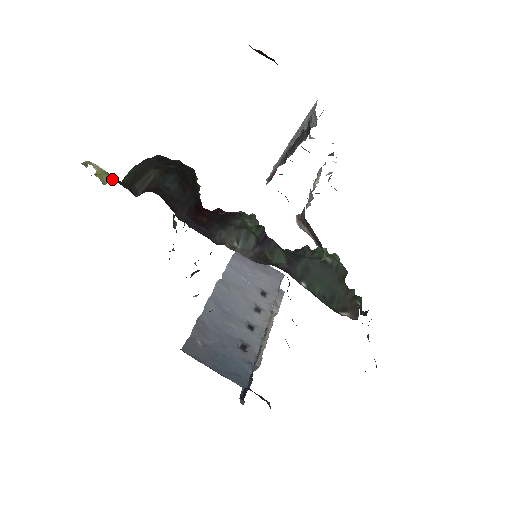
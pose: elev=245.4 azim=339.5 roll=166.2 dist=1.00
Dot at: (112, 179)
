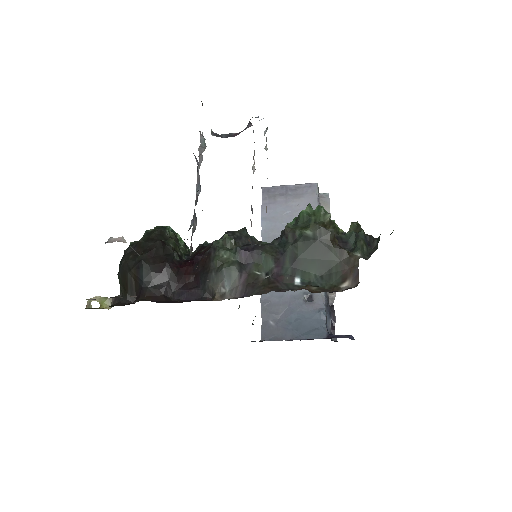
Dot at: (112, 300)
